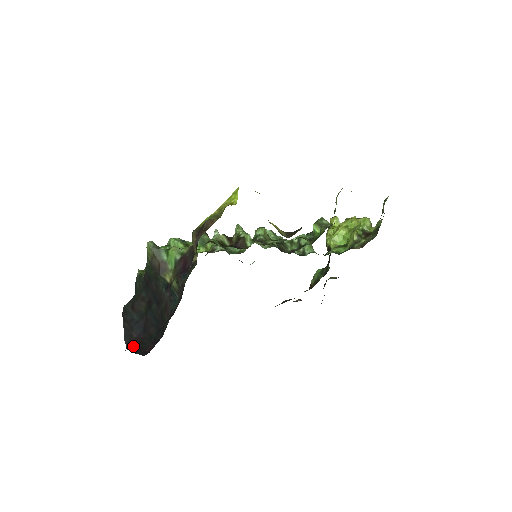
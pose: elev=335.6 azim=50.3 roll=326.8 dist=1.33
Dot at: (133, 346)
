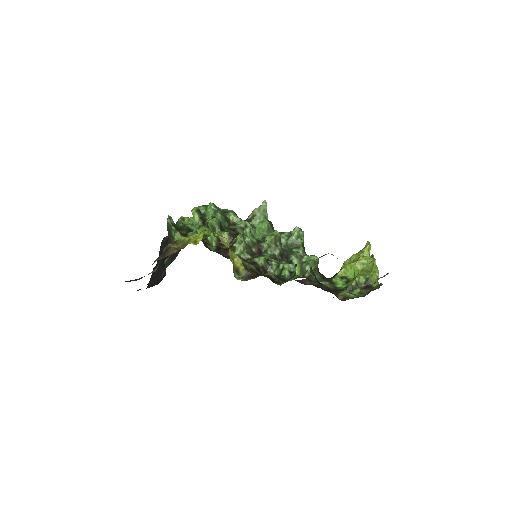
Dot at: occluded
